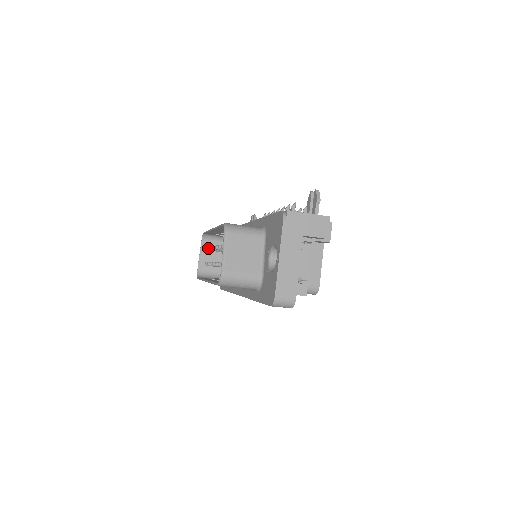
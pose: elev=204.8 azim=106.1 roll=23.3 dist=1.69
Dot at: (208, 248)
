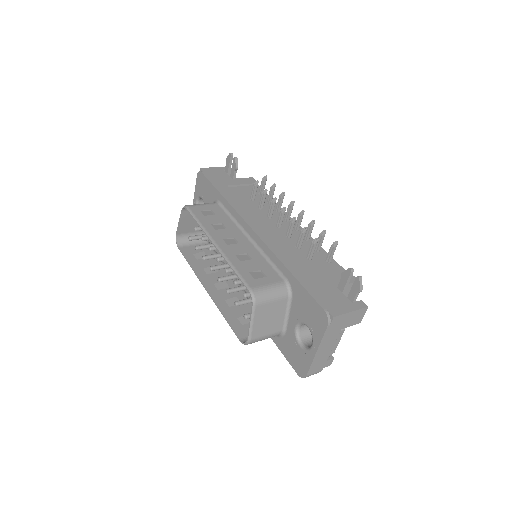
Dot at: (195, 230)
